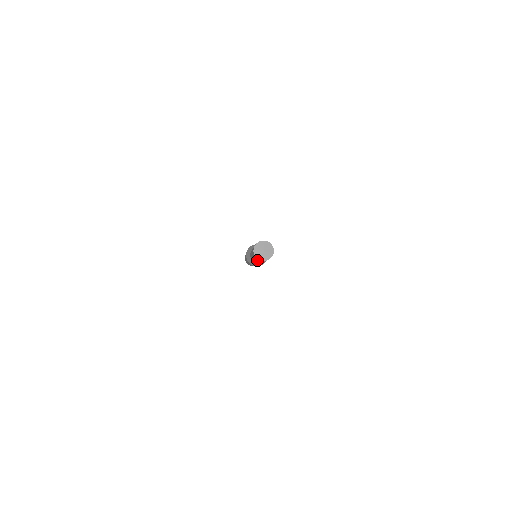
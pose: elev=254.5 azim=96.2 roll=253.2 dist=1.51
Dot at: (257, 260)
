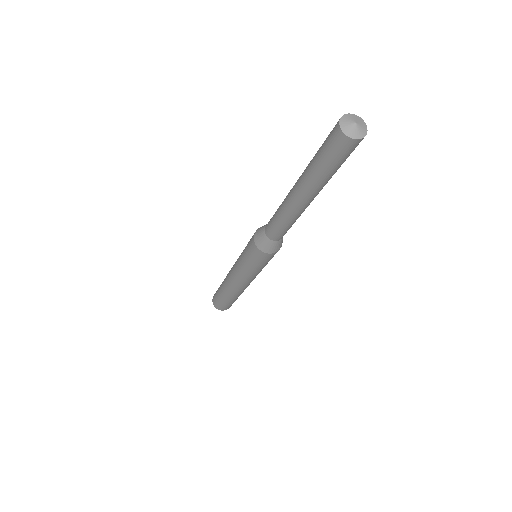
Dot at: (318, 171)
